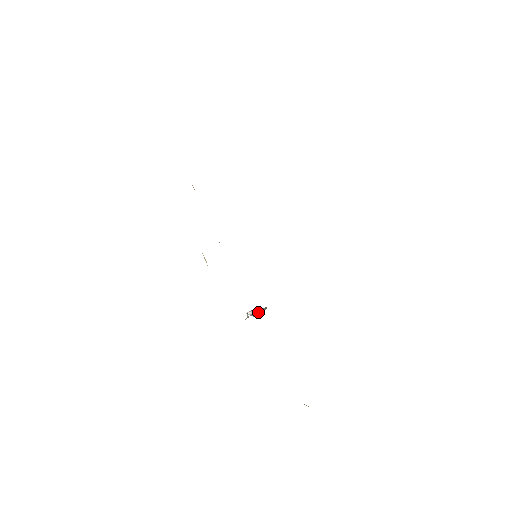
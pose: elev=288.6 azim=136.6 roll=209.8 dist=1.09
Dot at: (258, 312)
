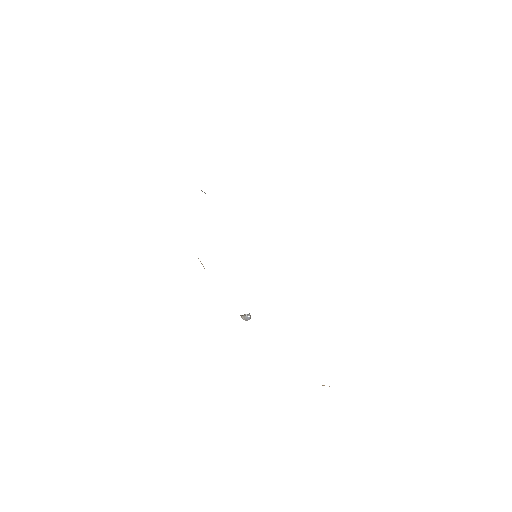
Dot at: occluded
